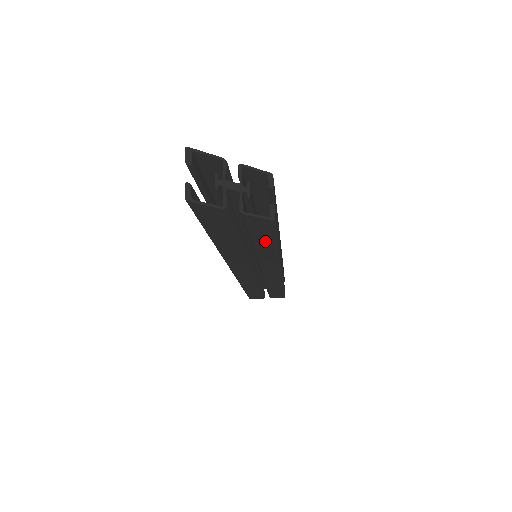
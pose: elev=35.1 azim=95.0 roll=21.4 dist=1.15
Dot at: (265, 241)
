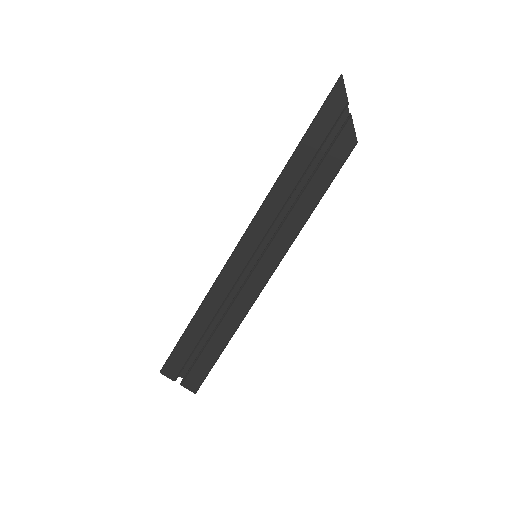
Dot at: (323, 178)
